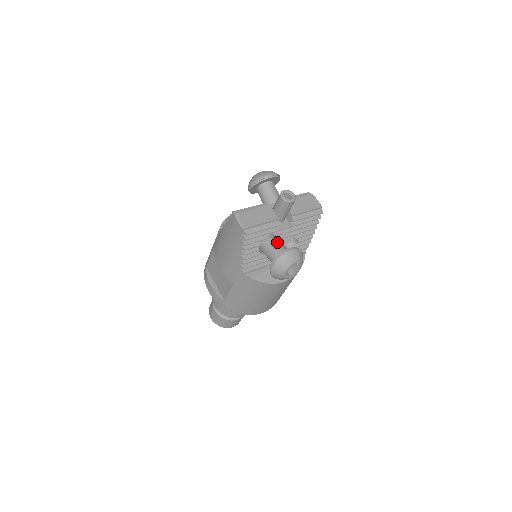
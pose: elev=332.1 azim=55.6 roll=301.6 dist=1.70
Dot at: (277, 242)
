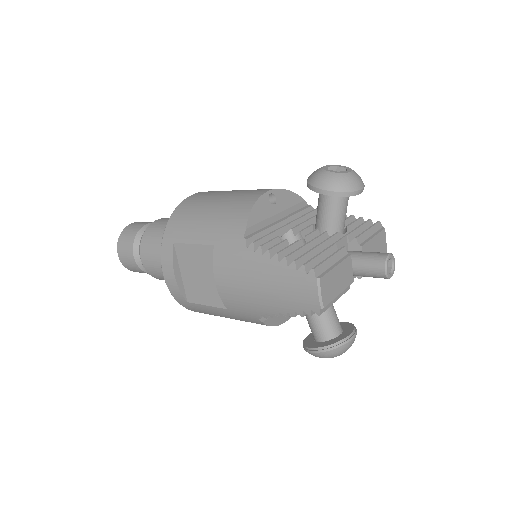
Dot at: (332, 307)
